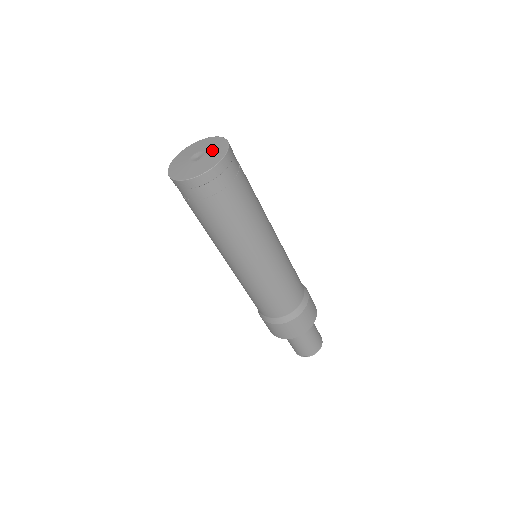
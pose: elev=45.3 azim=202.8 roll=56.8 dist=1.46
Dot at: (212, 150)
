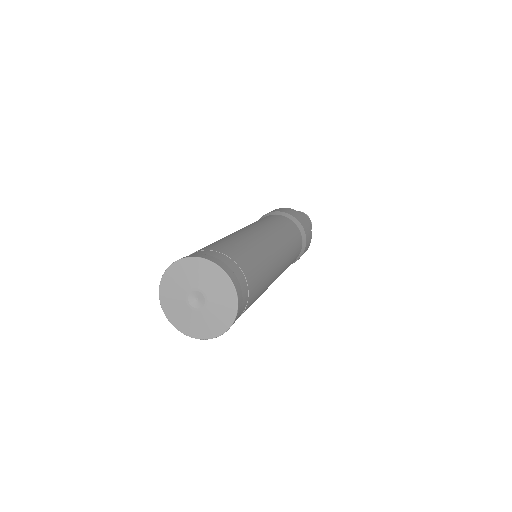
Dot at: (216, 304)
